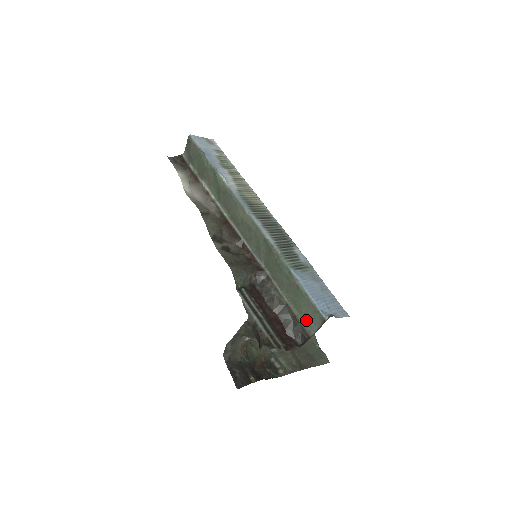
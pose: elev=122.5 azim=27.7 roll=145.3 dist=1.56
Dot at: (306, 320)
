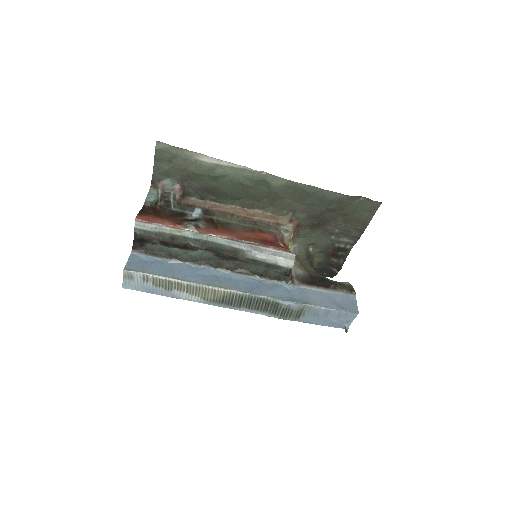
Dot at: occluded
